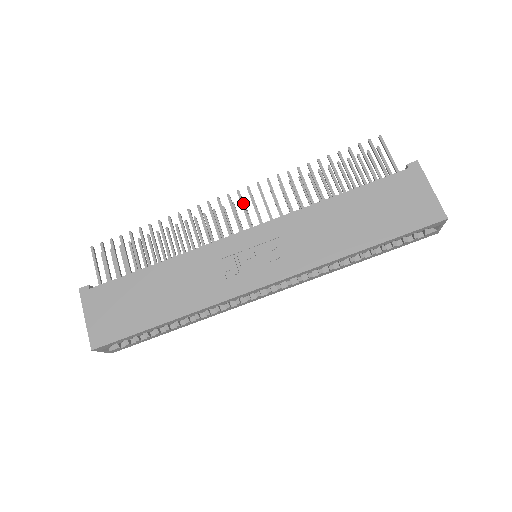
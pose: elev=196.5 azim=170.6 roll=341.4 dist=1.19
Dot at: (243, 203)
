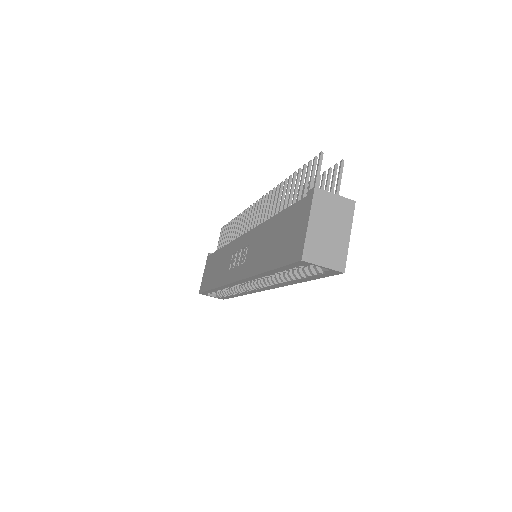
Dot at: (257, 210)
